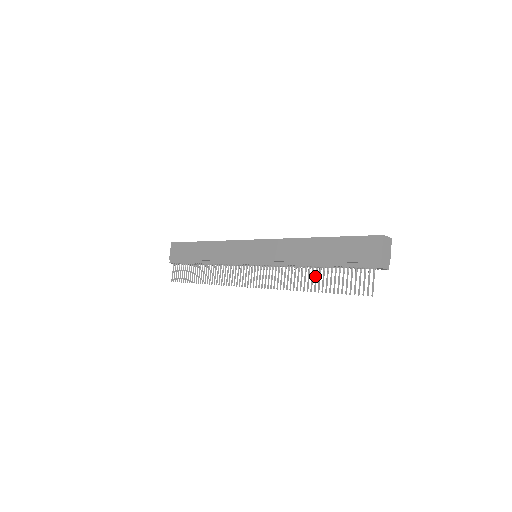
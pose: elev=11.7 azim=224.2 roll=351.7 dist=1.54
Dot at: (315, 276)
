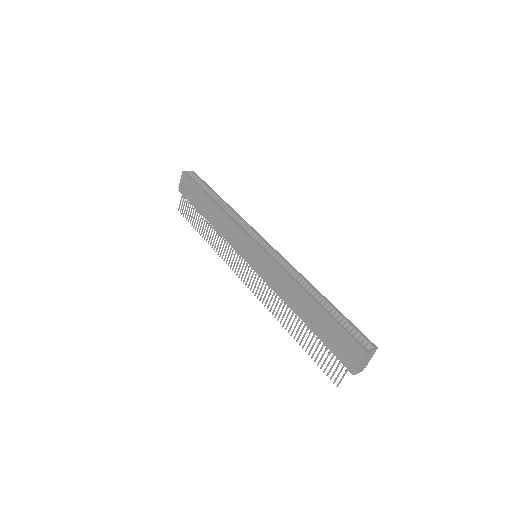
Dot at: (298, 327)
